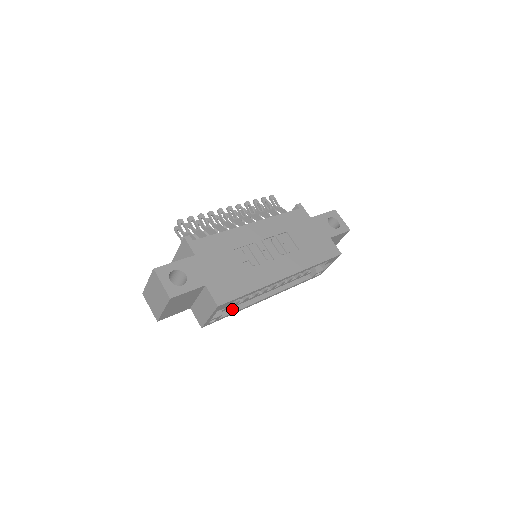
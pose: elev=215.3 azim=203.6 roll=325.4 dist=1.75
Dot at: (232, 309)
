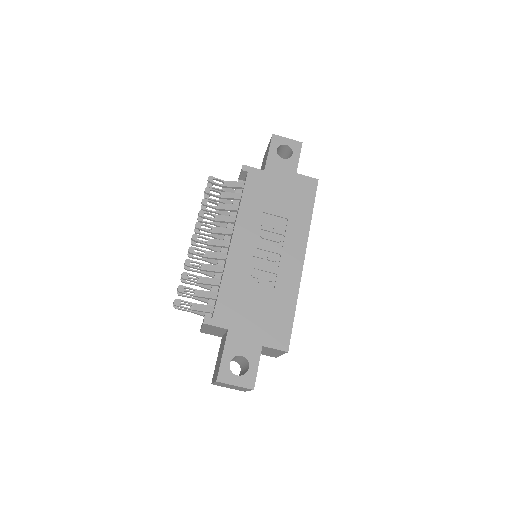
Dot at: occluded
